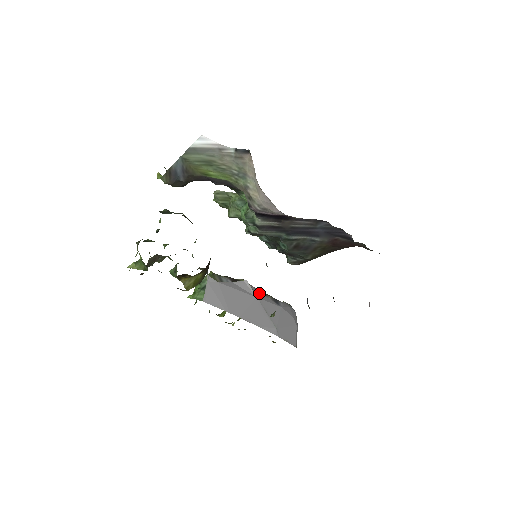
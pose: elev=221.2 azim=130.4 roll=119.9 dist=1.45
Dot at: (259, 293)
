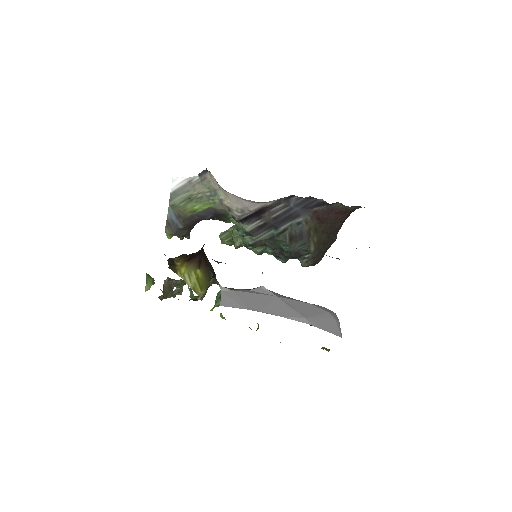
Dot at: (281, 296)
